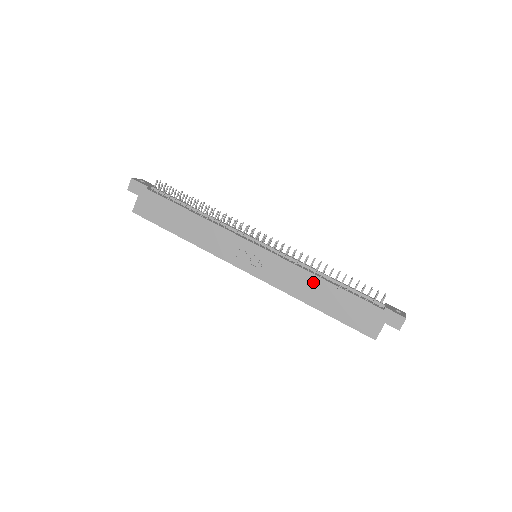
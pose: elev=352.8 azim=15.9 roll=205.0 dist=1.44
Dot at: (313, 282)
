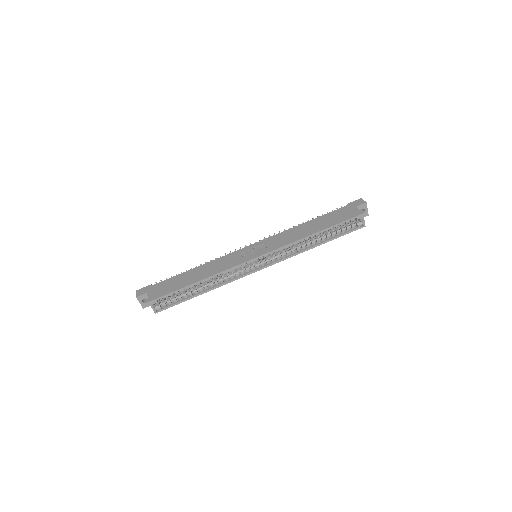
Dot at: (299, 228)
